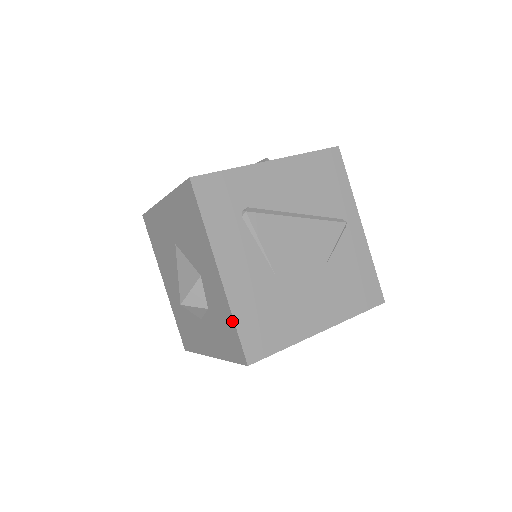
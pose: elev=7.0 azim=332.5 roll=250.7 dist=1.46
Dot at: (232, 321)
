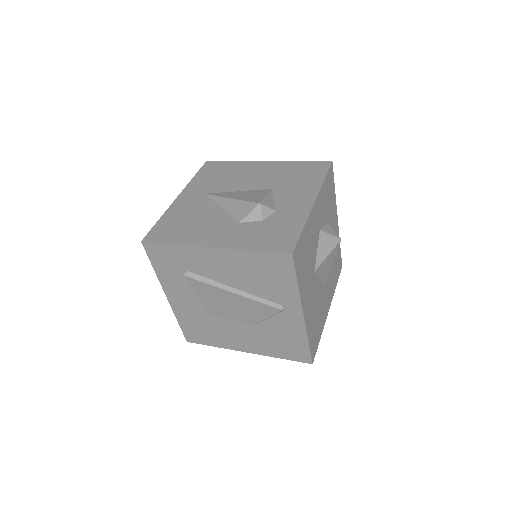
Dot at: (178, 319)
